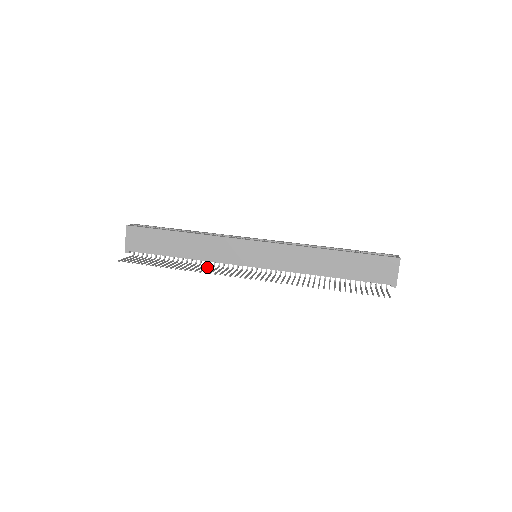
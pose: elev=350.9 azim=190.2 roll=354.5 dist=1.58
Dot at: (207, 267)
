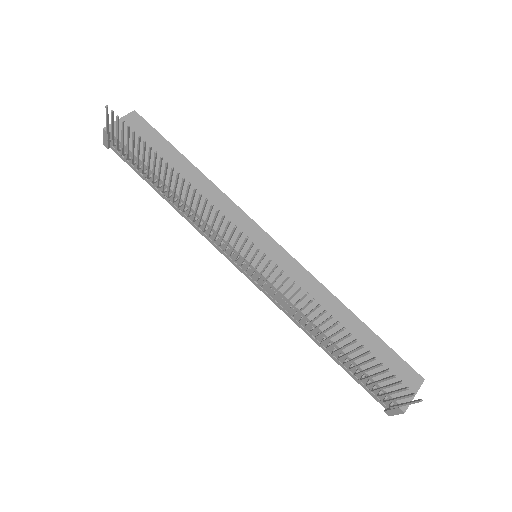
Dot at: occluded
